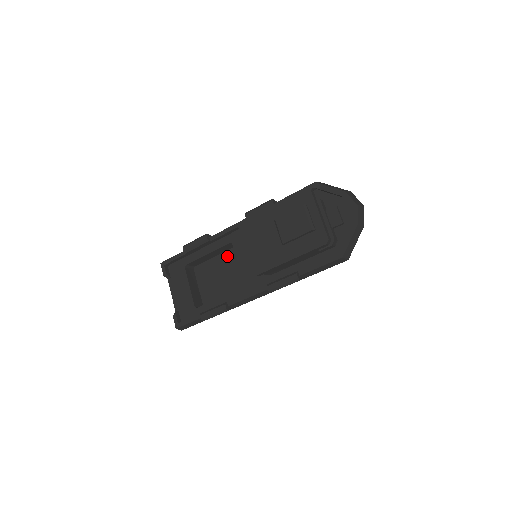
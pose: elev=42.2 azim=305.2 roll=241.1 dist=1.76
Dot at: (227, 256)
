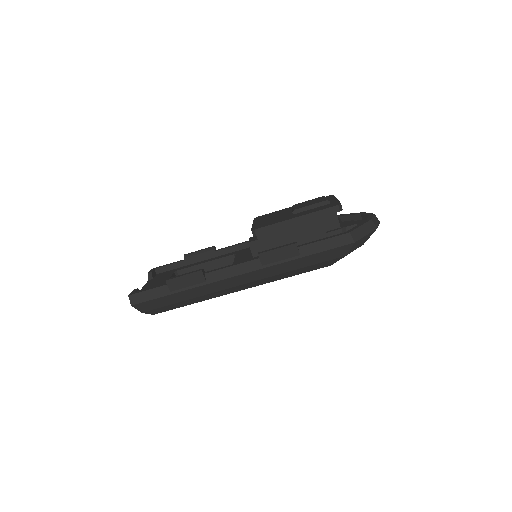
Dot at: occluded
